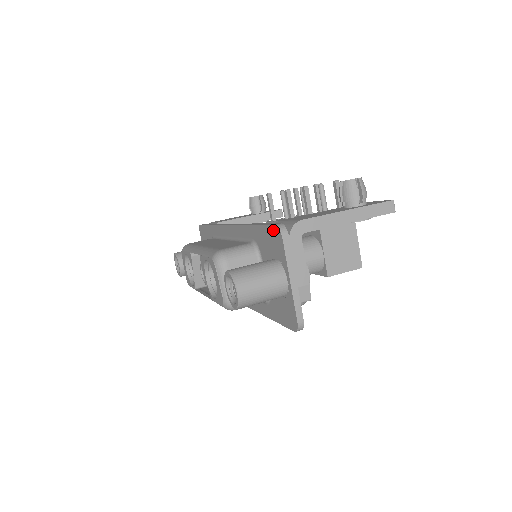
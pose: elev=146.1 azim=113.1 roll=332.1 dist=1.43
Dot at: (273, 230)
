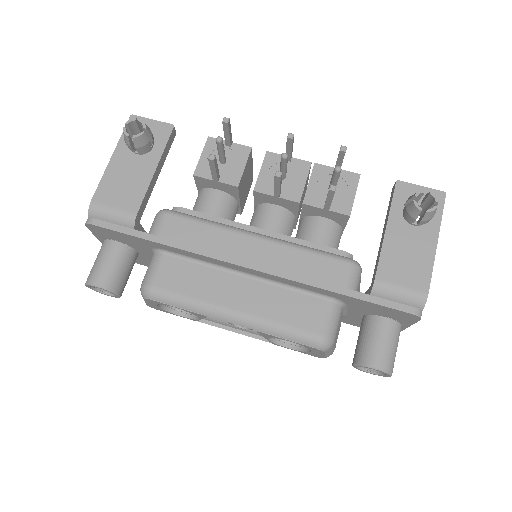
Dot at: (403, 314)
